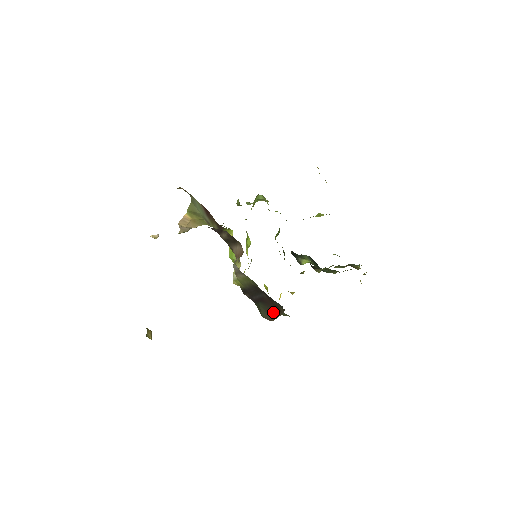
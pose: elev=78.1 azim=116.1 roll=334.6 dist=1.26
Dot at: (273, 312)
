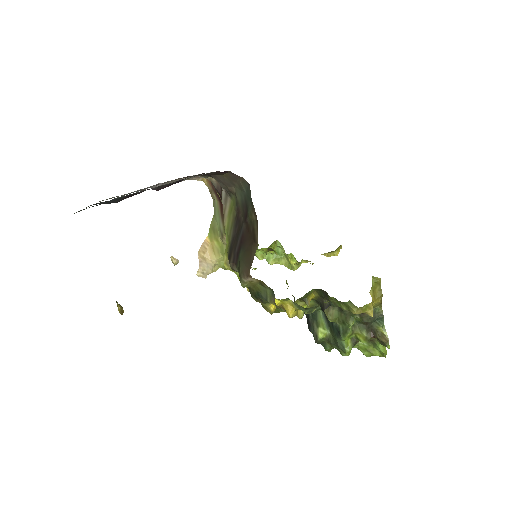
Dot at: (250, 253)
